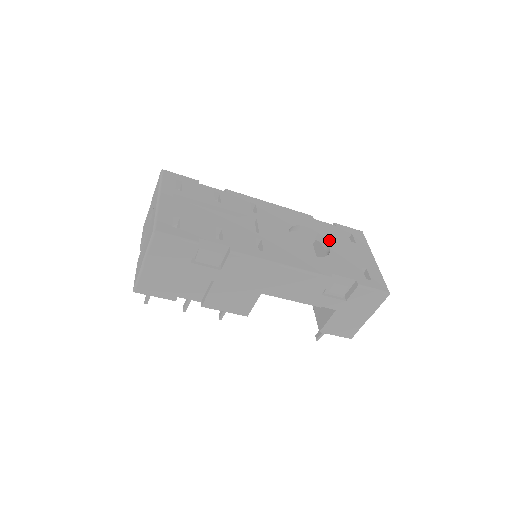
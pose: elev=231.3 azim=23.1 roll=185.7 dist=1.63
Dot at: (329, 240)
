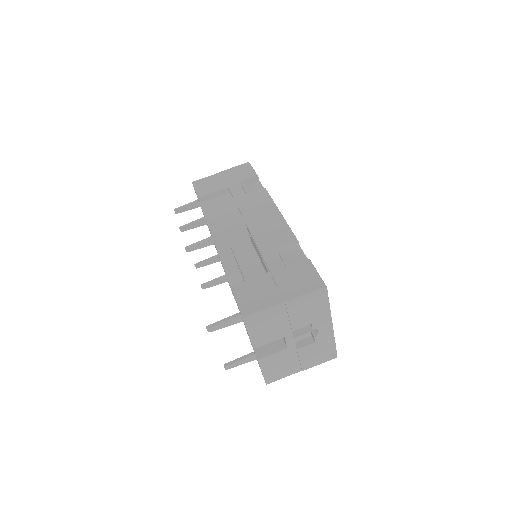
Dot at: occluded
